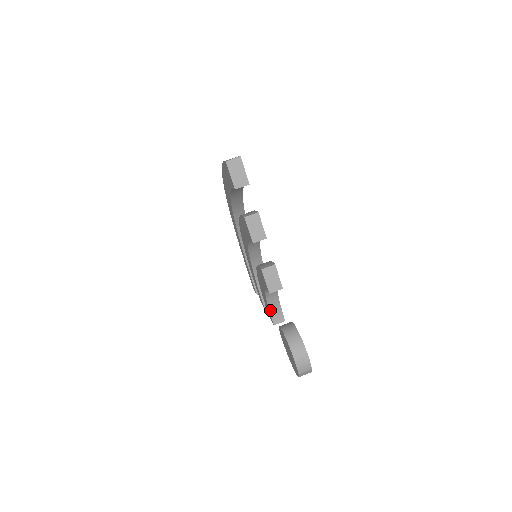
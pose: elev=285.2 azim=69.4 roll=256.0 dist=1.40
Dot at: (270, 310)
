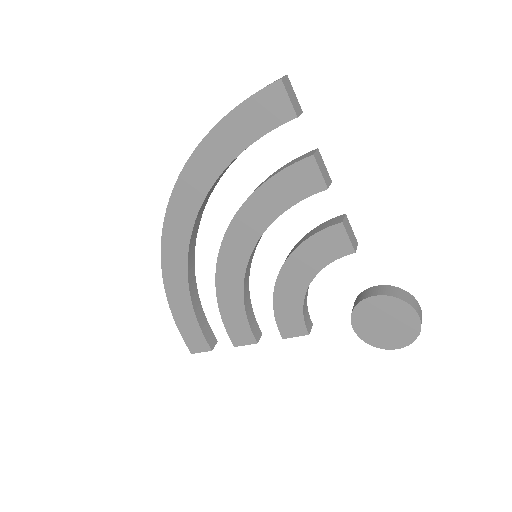
Dot at: (303, 314)
